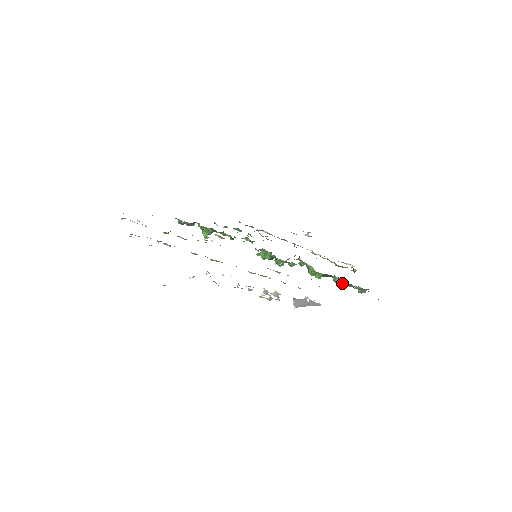
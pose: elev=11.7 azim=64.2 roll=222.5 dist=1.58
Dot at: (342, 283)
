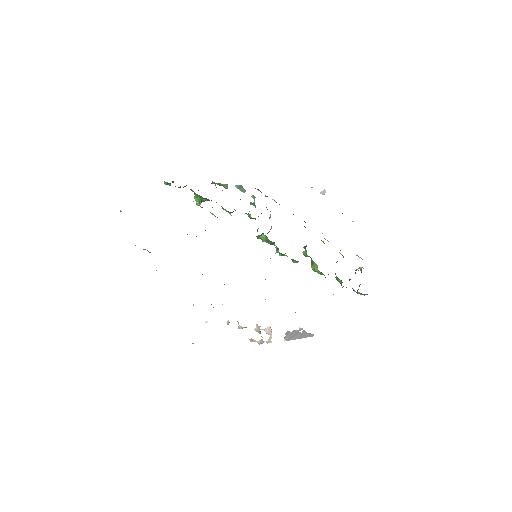
Dot at: occluded
